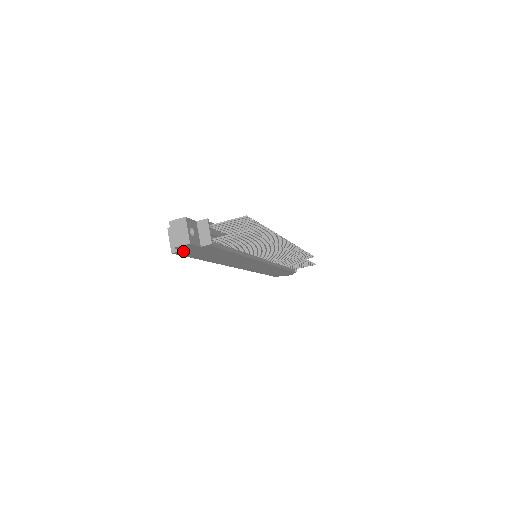
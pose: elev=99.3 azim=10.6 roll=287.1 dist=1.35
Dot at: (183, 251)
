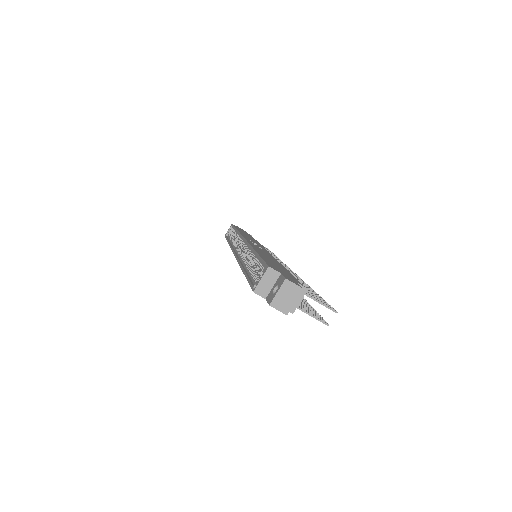
Dot at: (263, 296)
